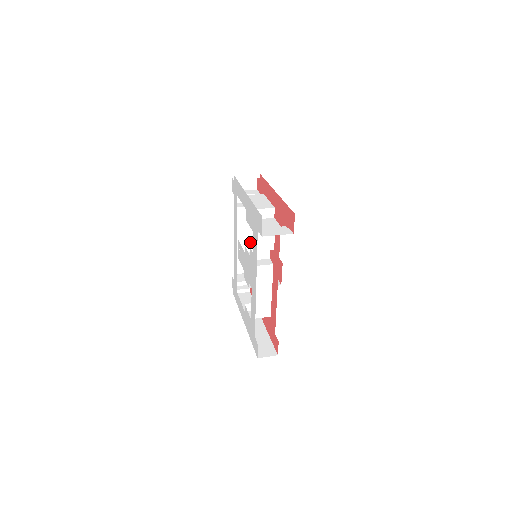
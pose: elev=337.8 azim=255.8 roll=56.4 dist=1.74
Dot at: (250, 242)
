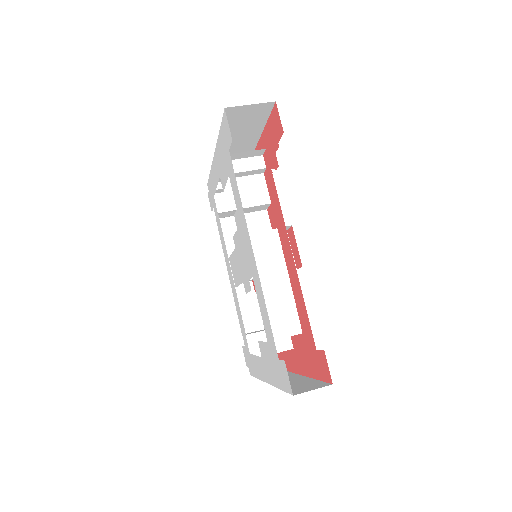
Dot at: occluded
